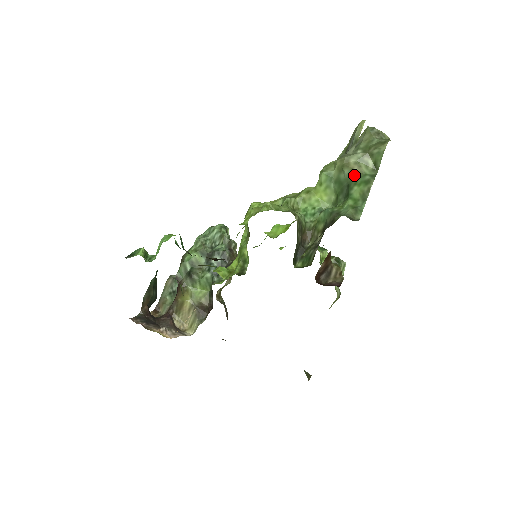
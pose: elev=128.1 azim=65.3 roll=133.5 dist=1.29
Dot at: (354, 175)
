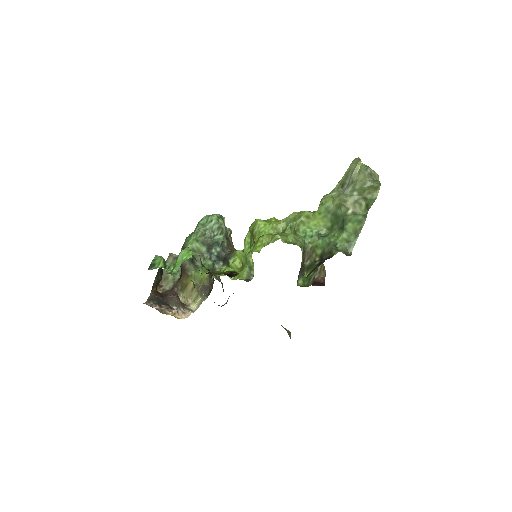
Dot at: (349, 213)
